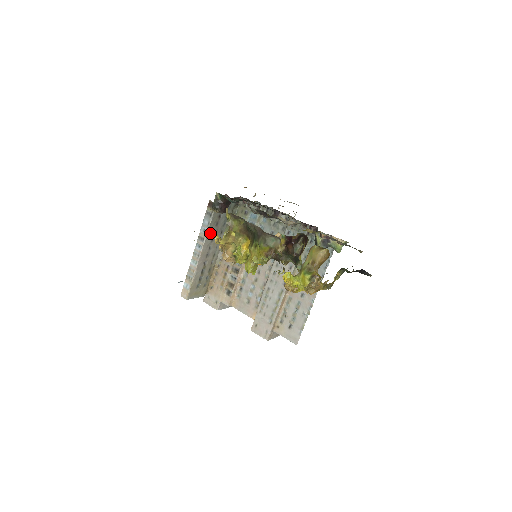
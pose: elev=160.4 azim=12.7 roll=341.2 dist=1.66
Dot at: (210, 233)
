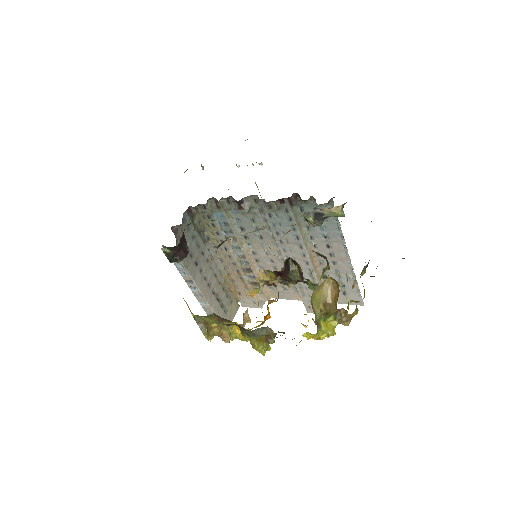
Dot at: (192, 270)
